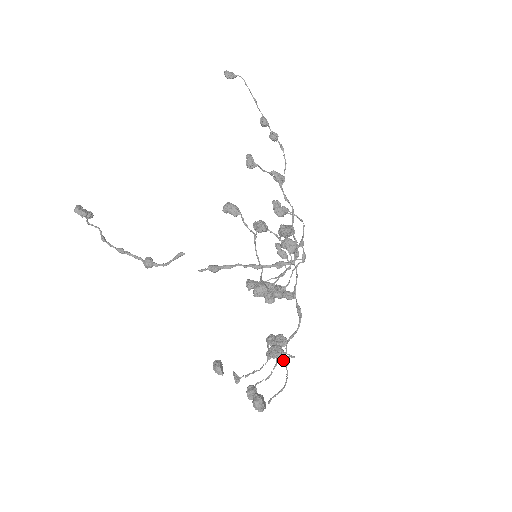
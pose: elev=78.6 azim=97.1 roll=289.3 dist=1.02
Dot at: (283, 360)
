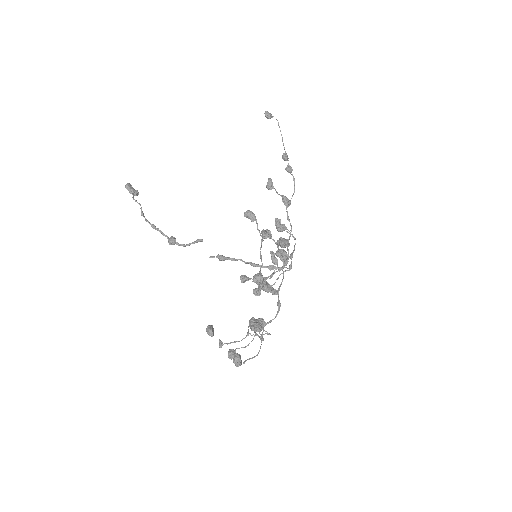
Dot at: (260, 337)
